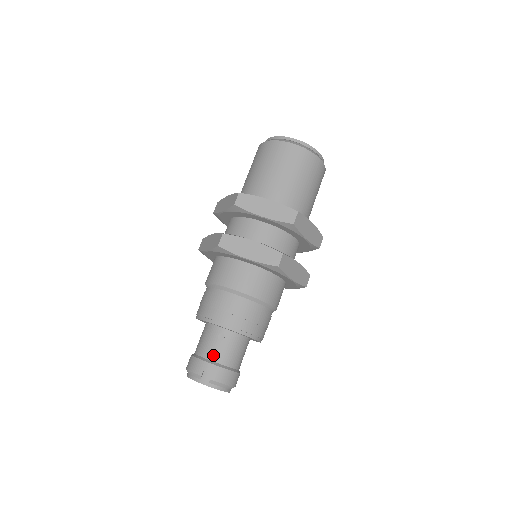
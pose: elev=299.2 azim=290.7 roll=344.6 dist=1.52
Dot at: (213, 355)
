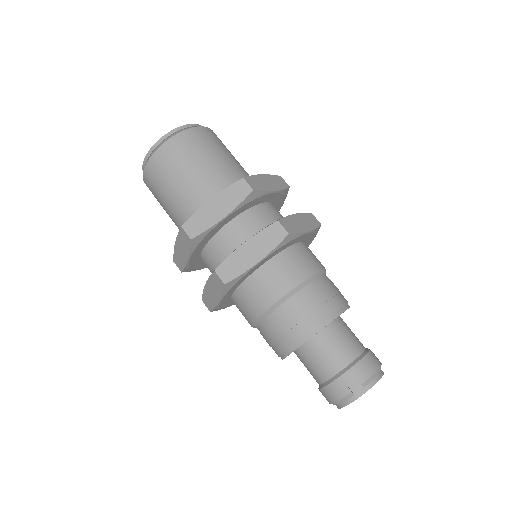
Dot at: (336, 365)
